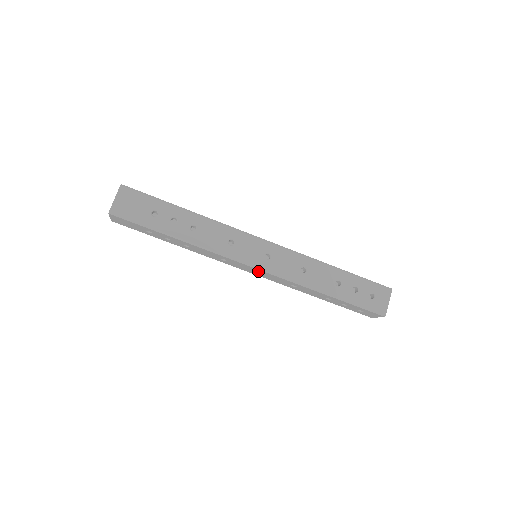
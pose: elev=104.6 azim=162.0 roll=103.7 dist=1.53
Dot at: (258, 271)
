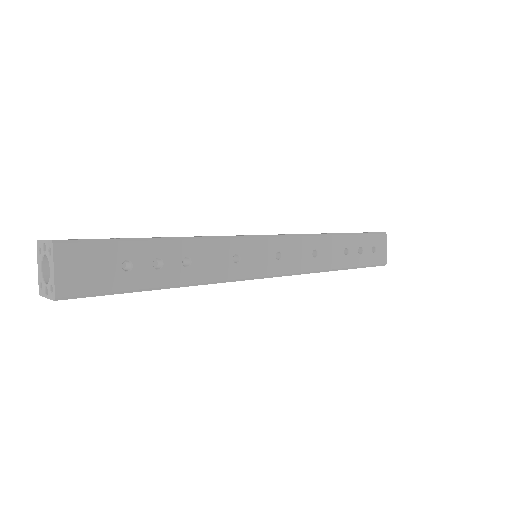
Dot at: occluded
